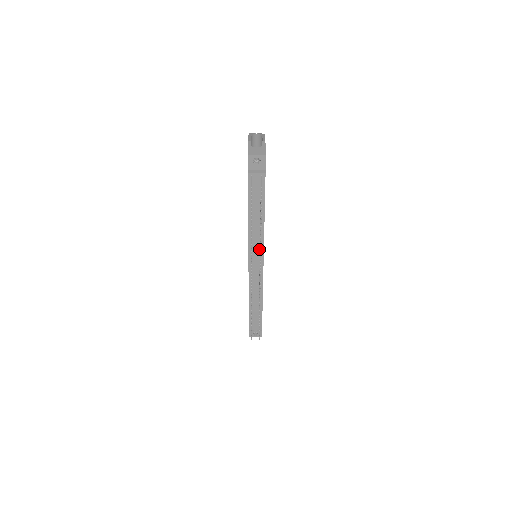
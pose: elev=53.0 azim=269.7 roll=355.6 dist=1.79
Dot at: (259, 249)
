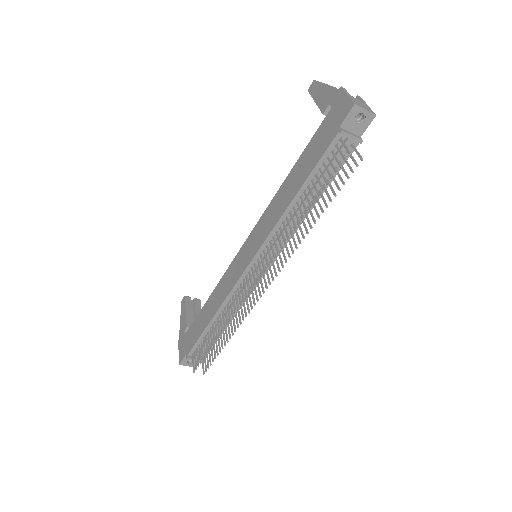
Dot at: occluded
